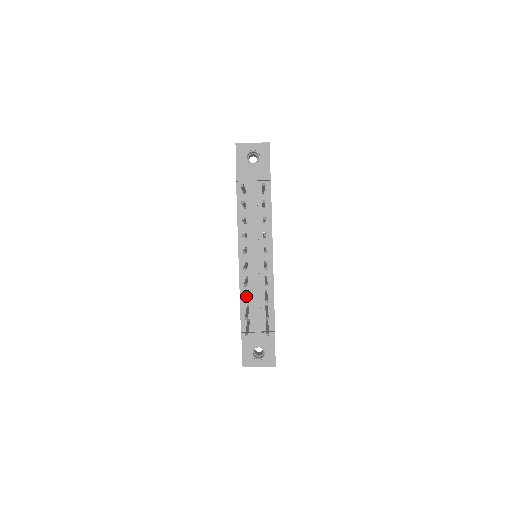
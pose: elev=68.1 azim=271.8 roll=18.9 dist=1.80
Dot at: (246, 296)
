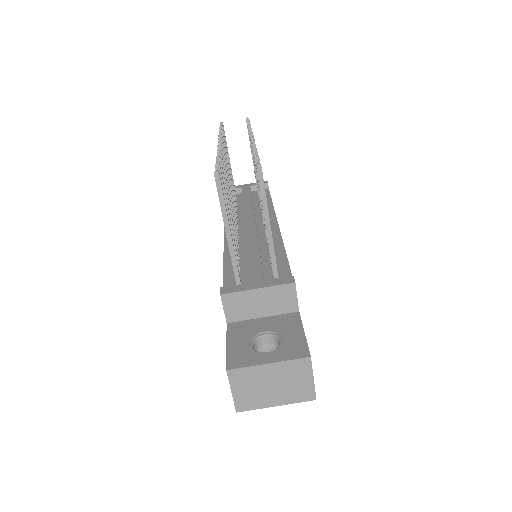
Dot at: occluded
